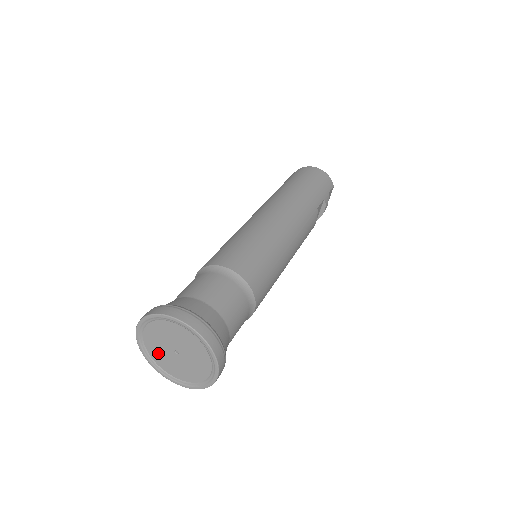
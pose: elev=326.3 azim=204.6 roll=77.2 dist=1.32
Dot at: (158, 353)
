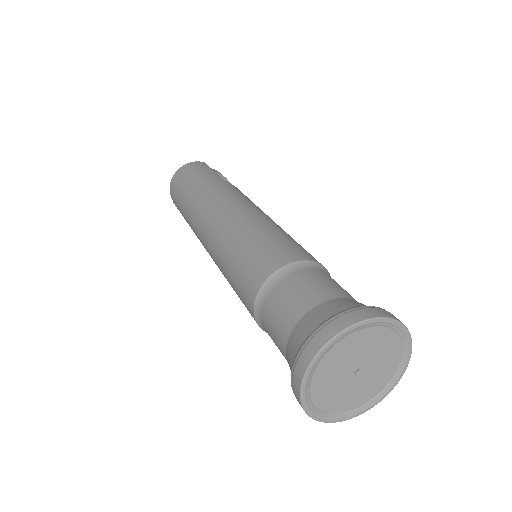
Dot at: (346, 399)
